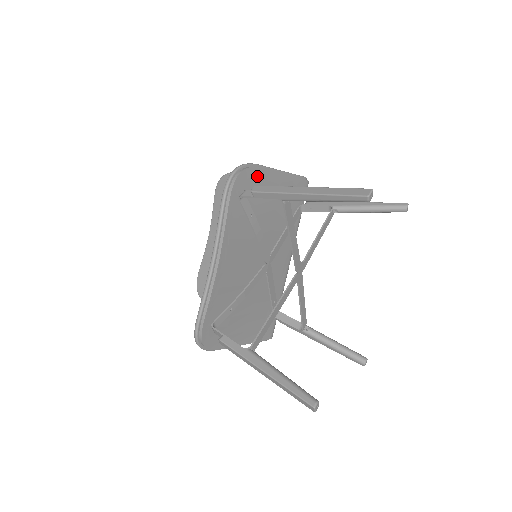
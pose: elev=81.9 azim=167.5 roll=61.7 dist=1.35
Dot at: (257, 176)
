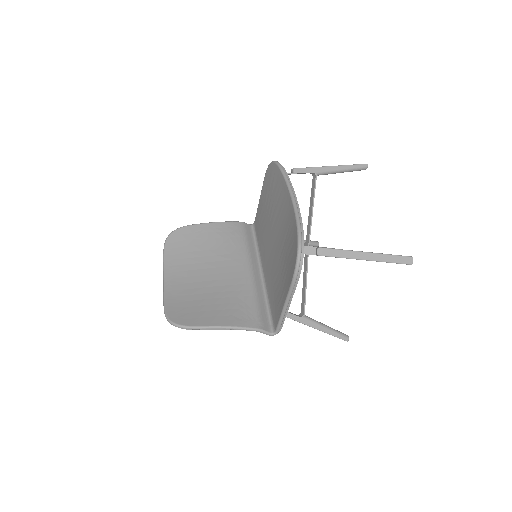
Dot at: occluded
